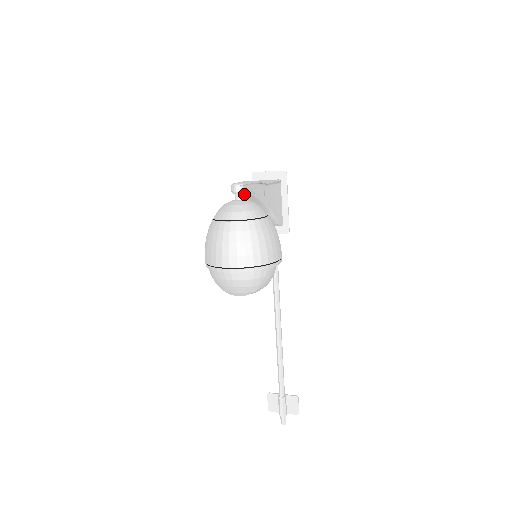
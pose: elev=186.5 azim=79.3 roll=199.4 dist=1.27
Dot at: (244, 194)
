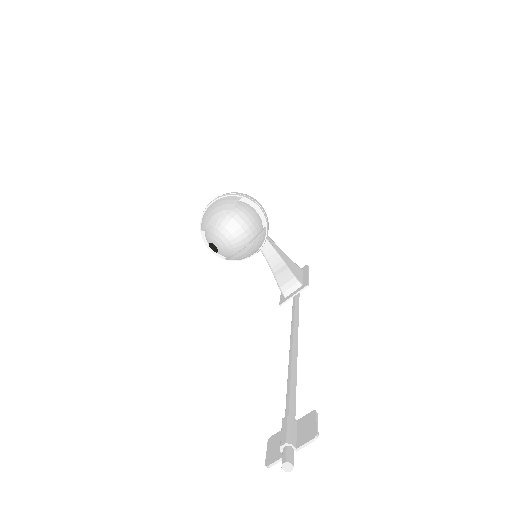
Dot at: occluded
